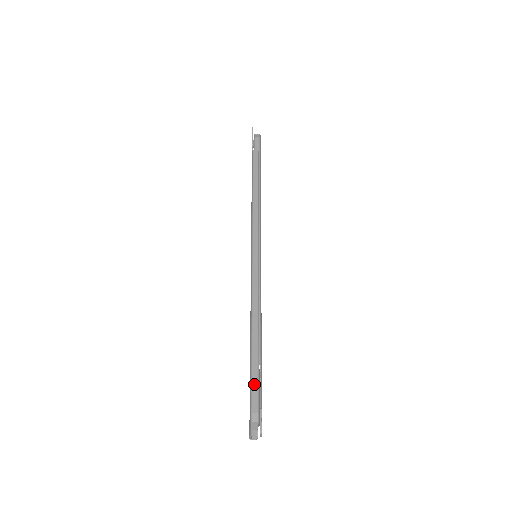
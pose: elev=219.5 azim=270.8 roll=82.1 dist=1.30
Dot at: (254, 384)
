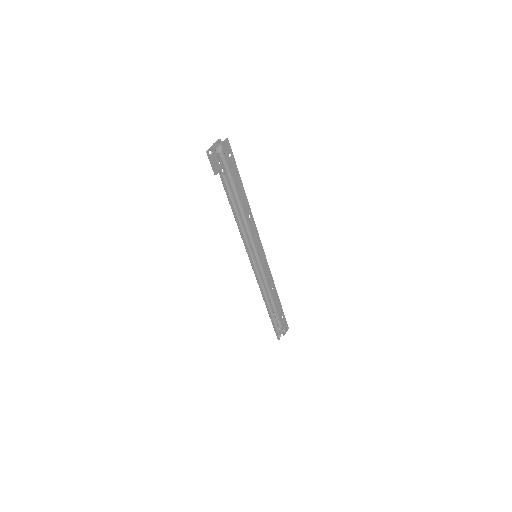
Dot at: (273, 324)
